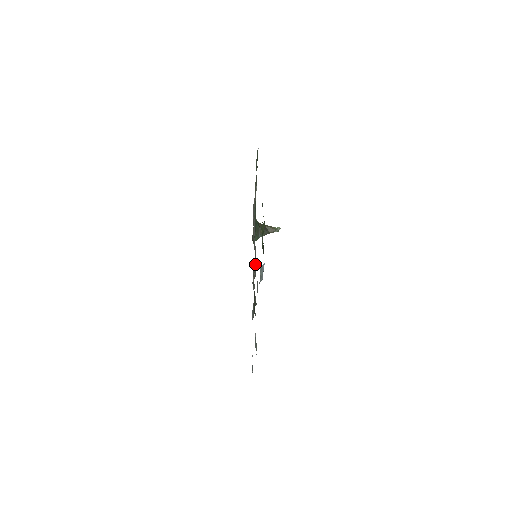
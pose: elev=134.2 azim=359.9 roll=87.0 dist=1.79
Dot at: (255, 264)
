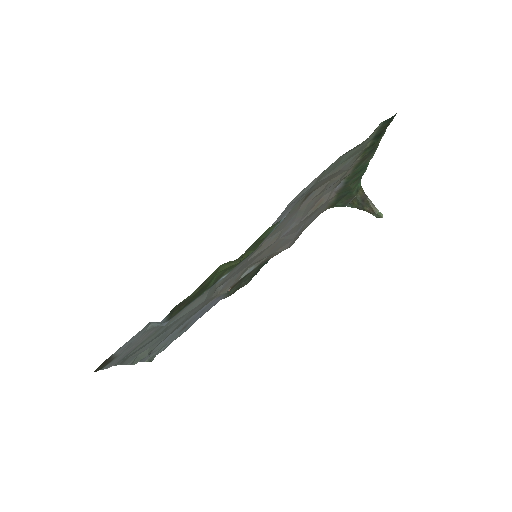
Dot at: (278, 248)
